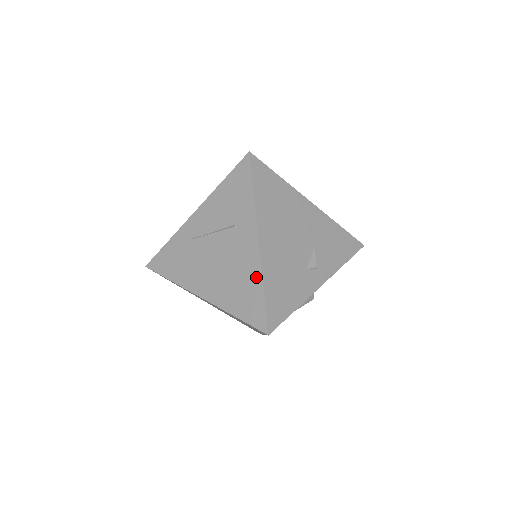
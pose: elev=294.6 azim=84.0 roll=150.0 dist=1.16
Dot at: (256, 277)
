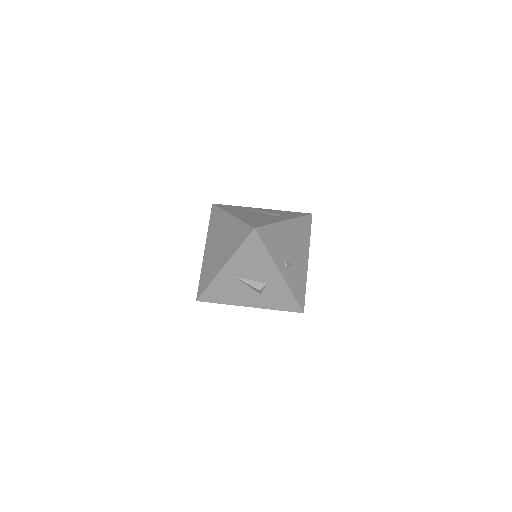
Dot at: (271, 222)
